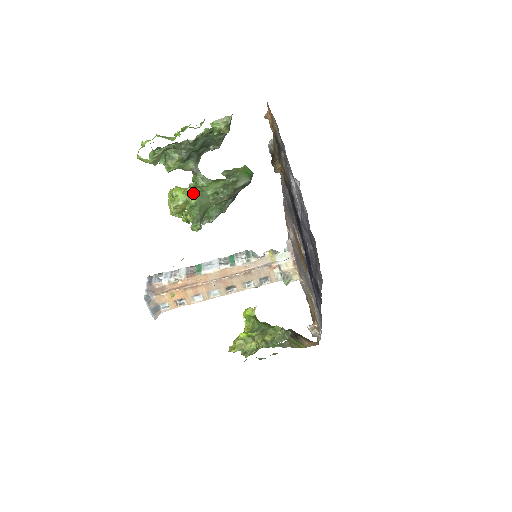
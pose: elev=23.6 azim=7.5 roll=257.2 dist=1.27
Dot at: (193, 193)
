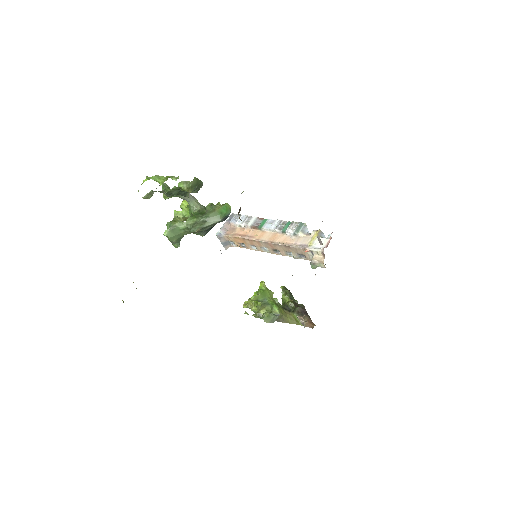
Dot at: (169, 226)
